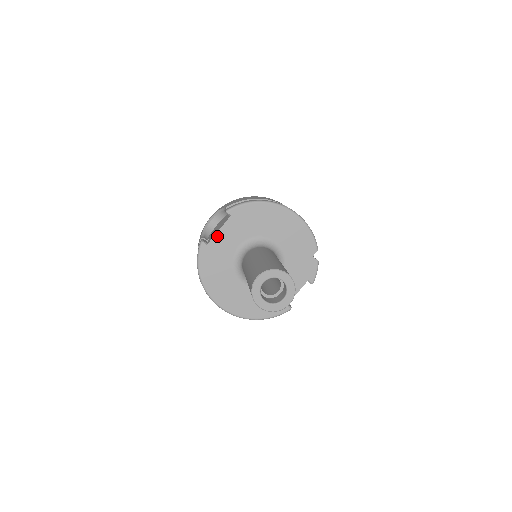
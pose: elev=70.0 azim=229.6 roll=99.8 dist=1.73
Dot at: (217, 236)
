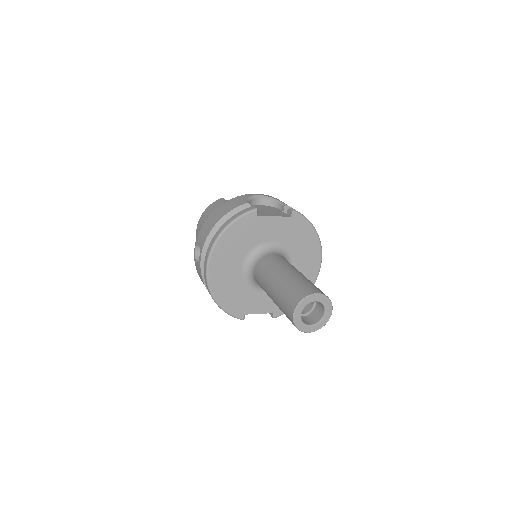
Dot at: (269, 218)
